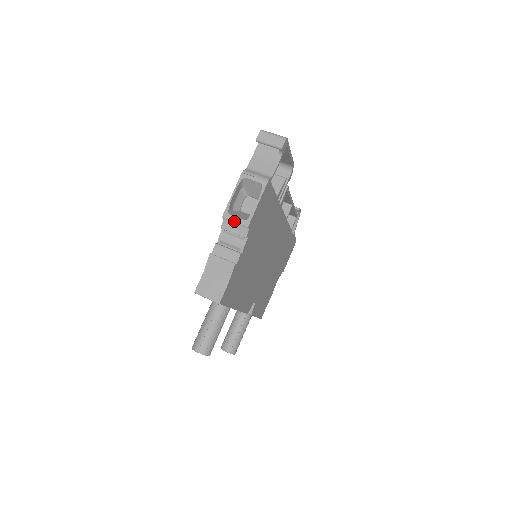
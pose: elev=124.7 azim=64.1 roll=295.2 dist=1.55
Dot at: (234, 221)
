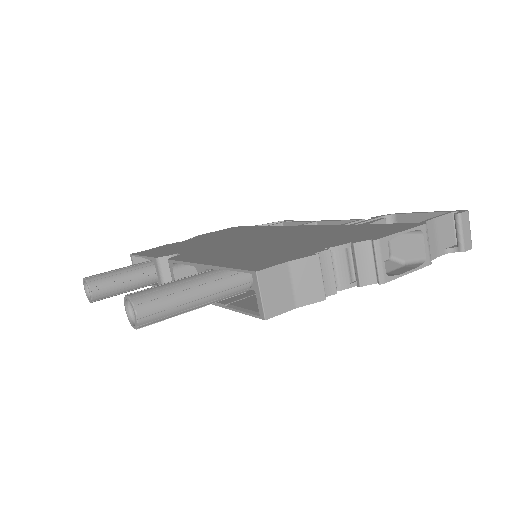
Dot at: (379, 260)
